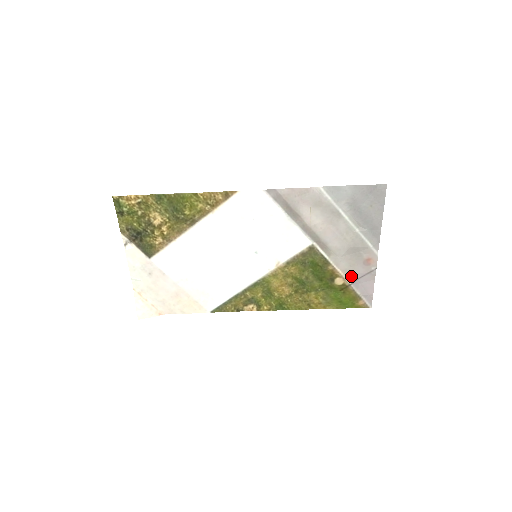
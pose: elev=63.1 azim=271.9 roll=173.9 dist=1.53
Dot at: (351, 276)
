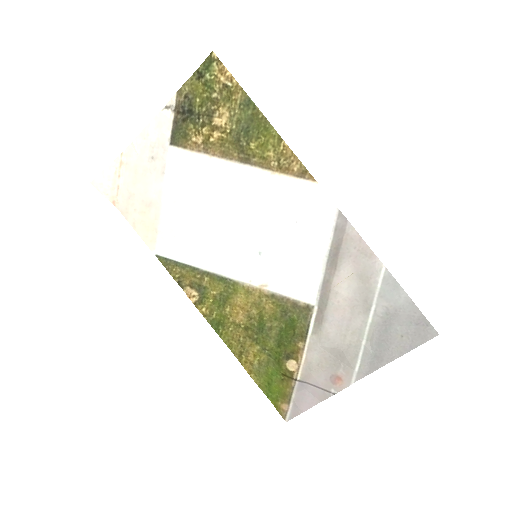
Dot at: (307, 374)
